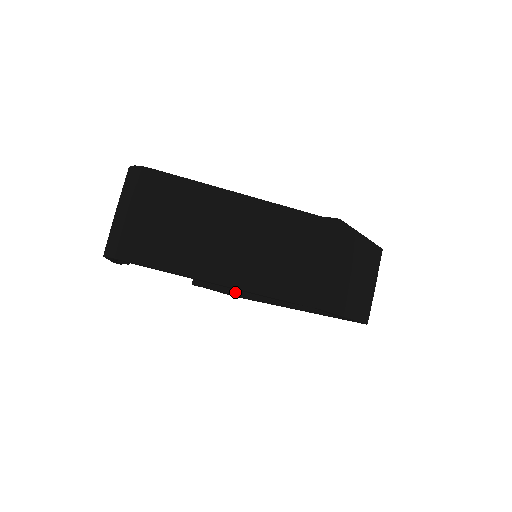
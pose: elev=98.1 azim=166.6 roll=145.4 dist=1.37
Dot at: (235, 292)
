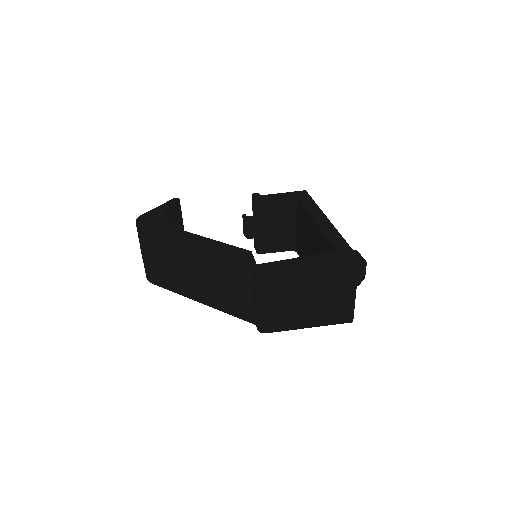
Dot at: (294, 248)
